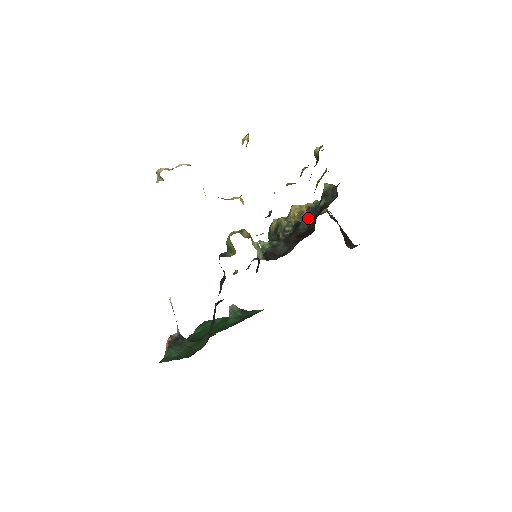
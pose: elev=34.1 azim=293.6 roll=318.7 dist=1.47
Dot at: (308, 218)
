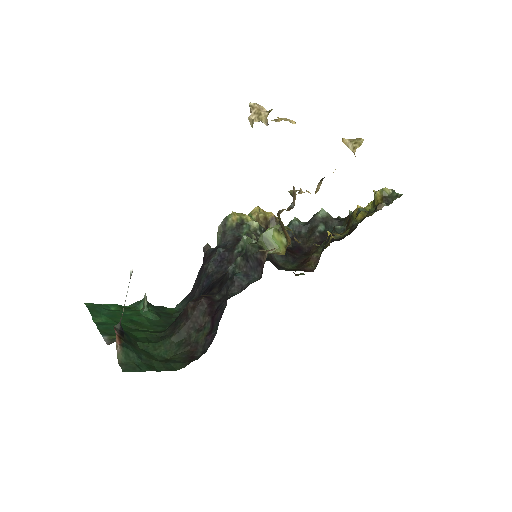
Dot at: occluded
